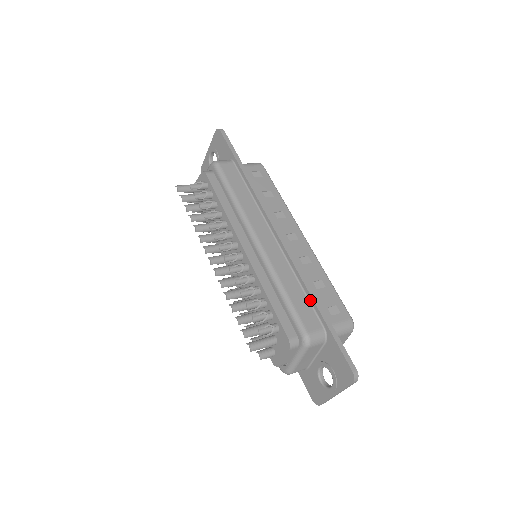
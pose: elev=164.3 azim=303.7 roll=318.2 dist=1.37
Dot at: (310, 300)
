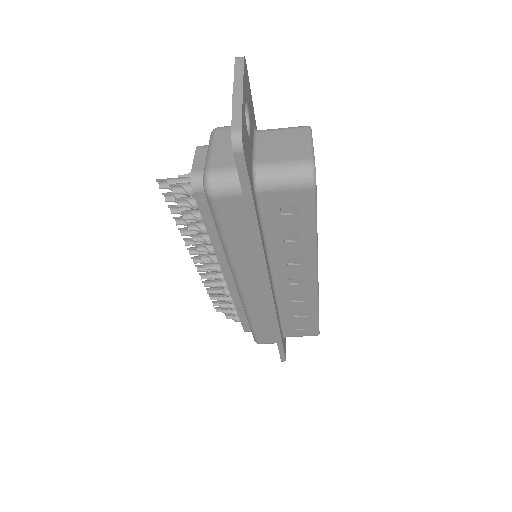
Dot at: occluded
